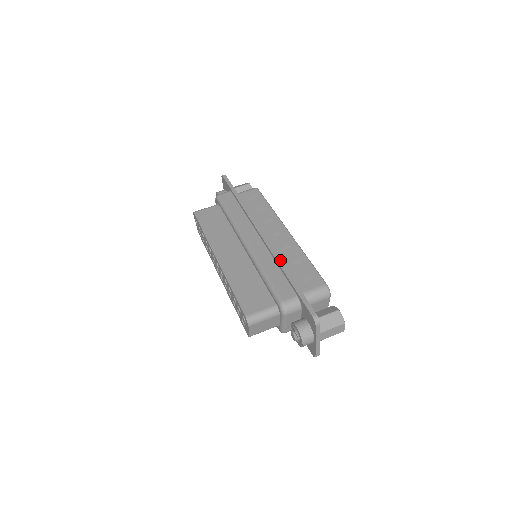
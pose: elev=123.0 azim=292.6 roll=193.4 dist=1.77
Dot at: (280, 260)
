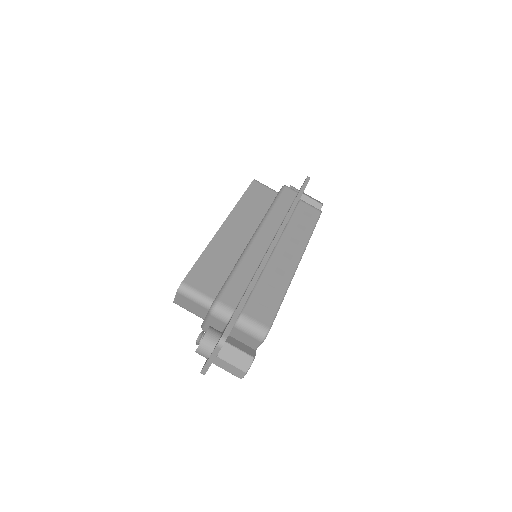
Dot at: (260, 273)
